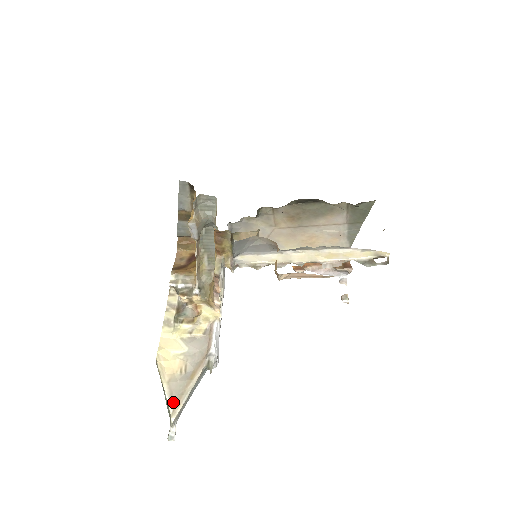
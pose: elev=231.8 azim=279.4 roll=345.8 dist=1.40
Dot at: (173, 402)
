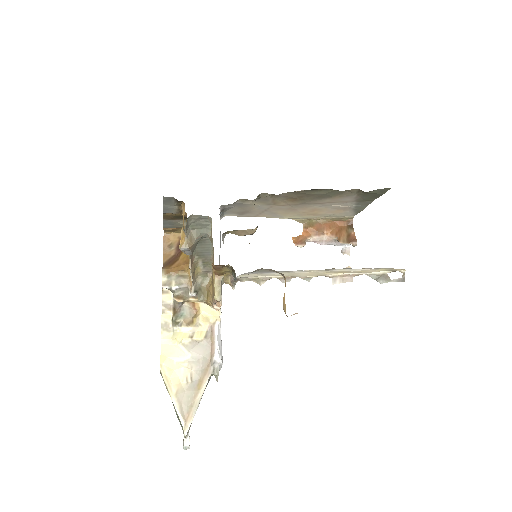
Dot at: (184, 415)
